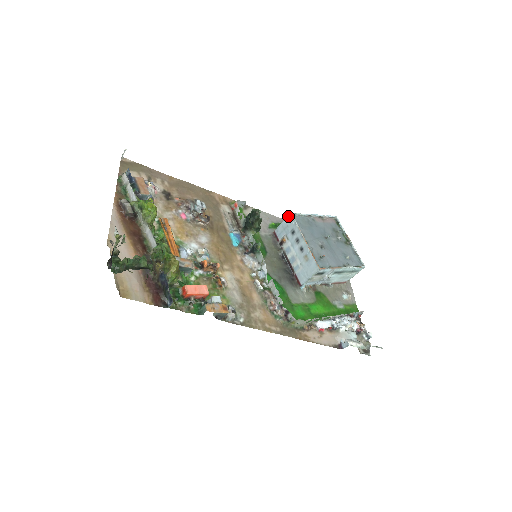
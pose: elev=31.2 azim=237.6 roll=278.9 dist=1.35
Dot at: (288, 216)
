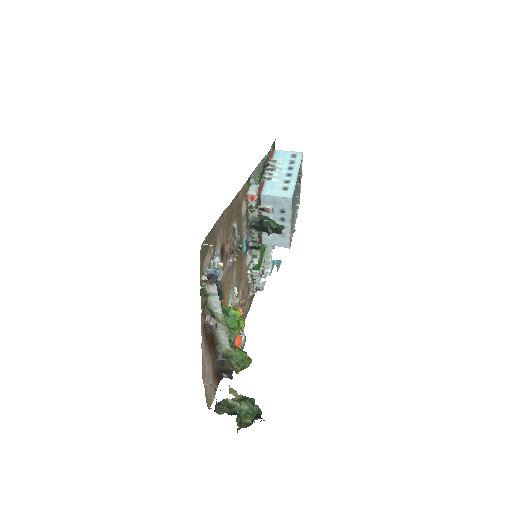
Dot at: (287, 198)
